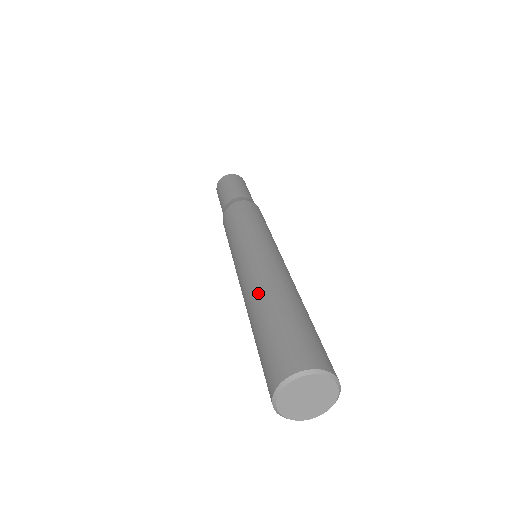
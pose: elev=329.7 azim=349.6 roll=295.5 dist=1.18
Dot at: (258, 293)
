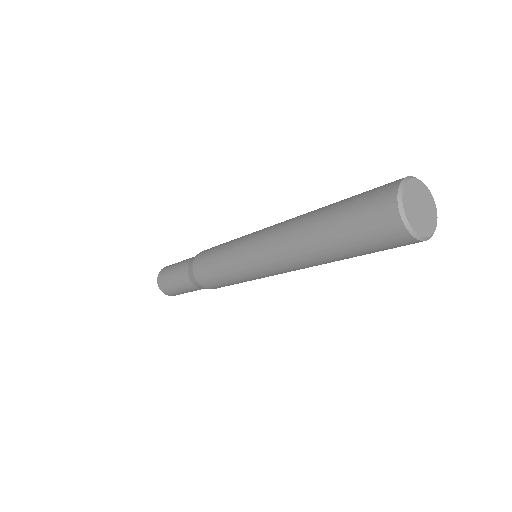
Dot at: (305, 215)
